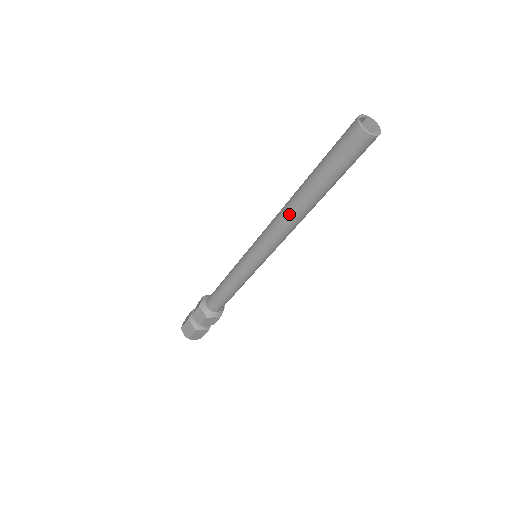
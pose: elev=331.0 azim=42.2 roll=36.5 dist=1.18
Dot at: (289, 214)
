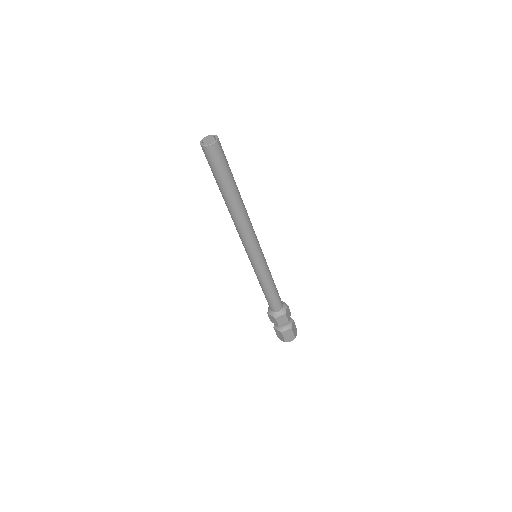
Dot at: (241, 217)
